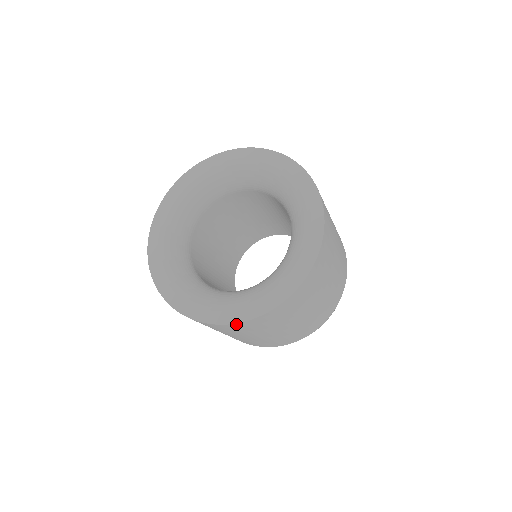
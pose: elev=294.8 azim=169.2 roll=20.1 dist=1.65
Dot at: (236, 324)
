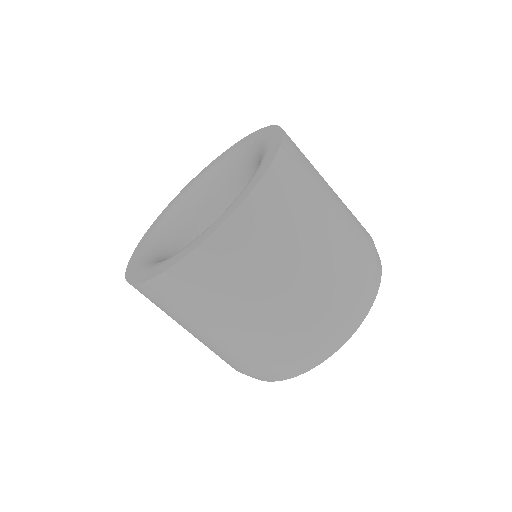
Dot at: occluded
